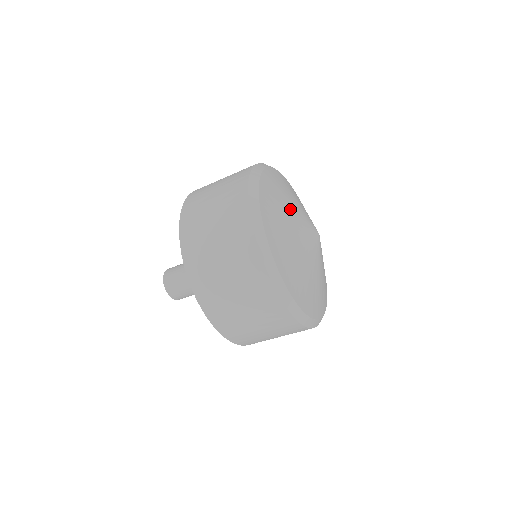
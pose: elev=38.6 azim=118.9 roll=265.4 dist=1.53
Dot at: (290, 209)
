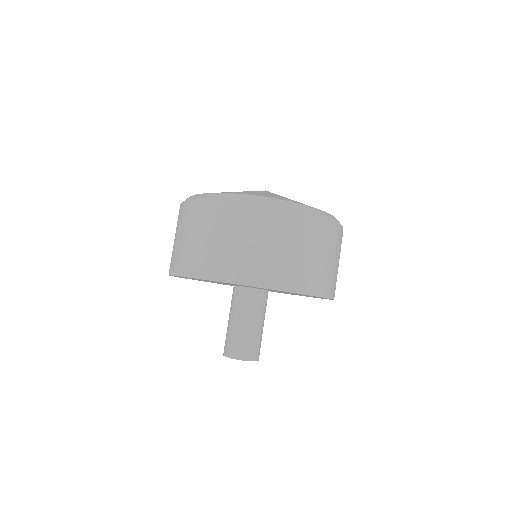
Dot at: occluded
